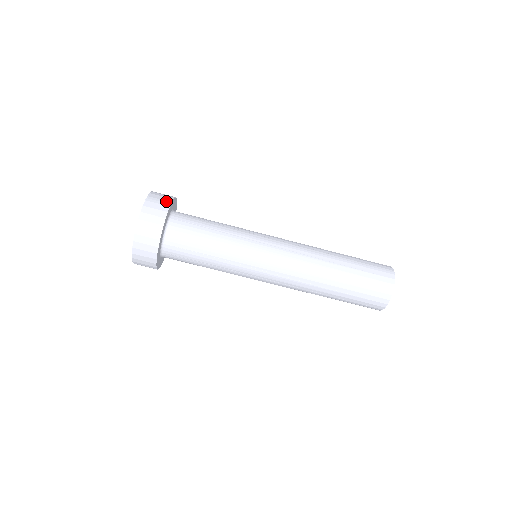
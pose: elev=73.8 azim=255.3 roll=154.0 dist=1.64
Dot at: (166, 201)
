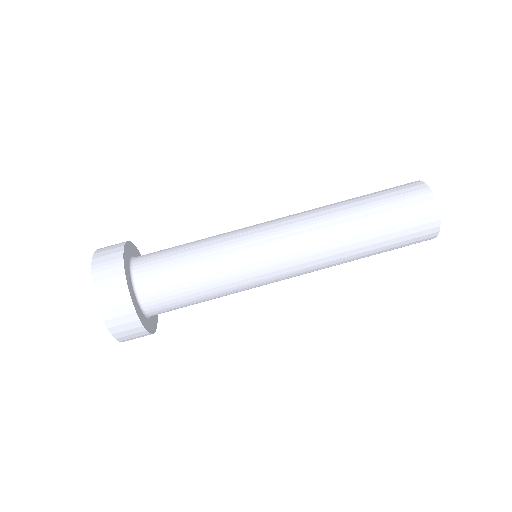
Dot at: (116, 260)
